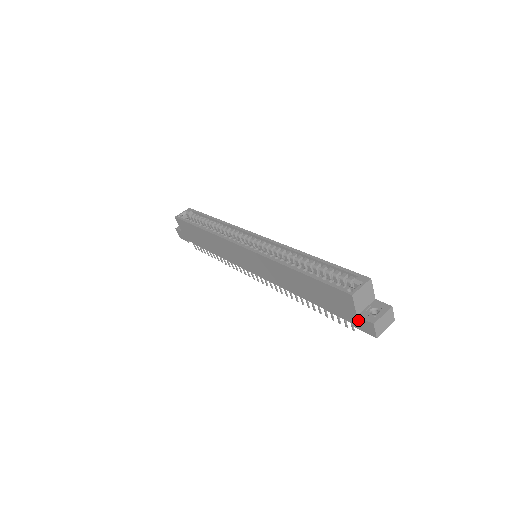
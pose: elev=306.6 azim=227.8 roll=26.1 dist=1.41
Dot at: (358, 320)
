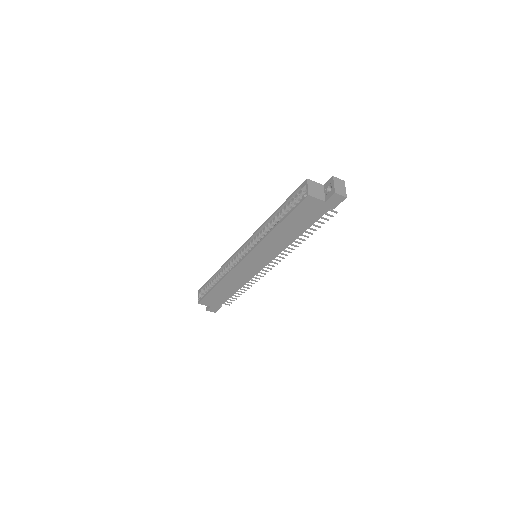
Dot at: (329, 203)
